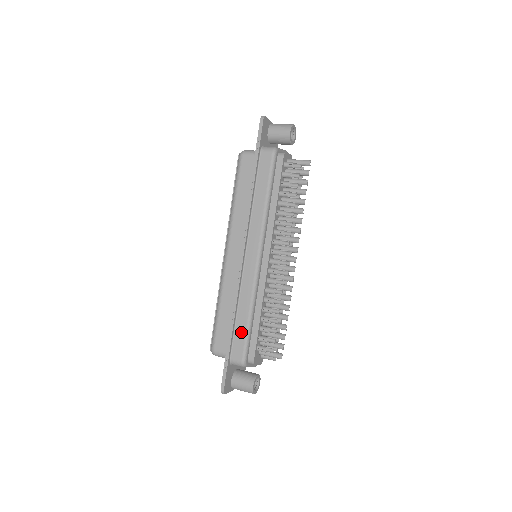
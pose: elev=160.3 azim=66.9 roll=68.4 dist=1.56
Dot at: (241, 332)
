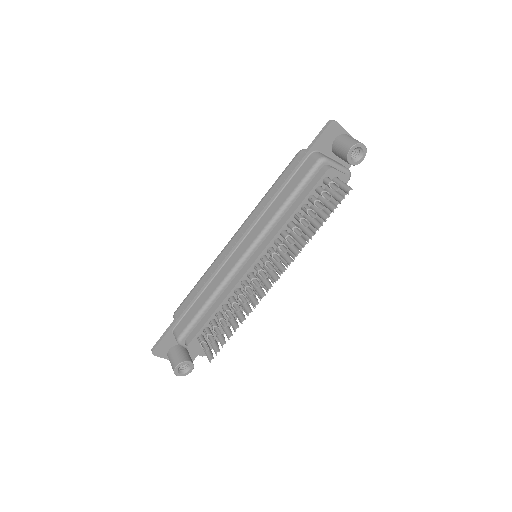
Dot at: (193, 312)
